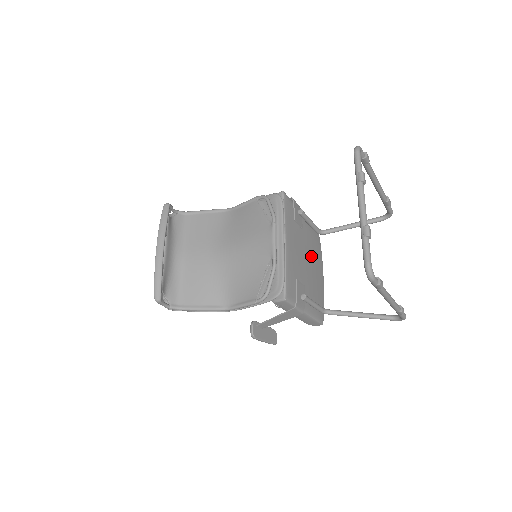
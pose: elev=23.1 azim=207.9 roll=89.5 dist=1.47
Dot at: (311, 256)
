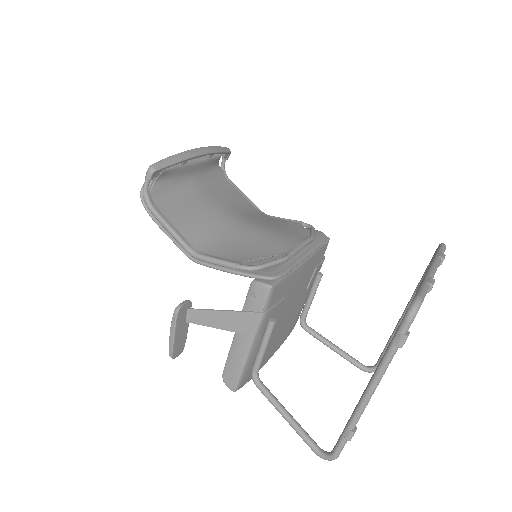
Dot at: (287, 321)
